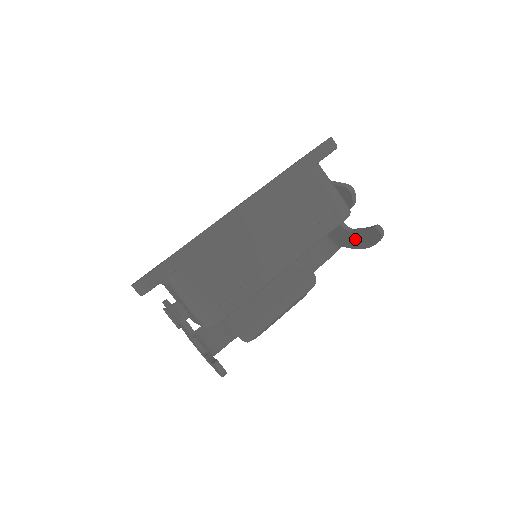
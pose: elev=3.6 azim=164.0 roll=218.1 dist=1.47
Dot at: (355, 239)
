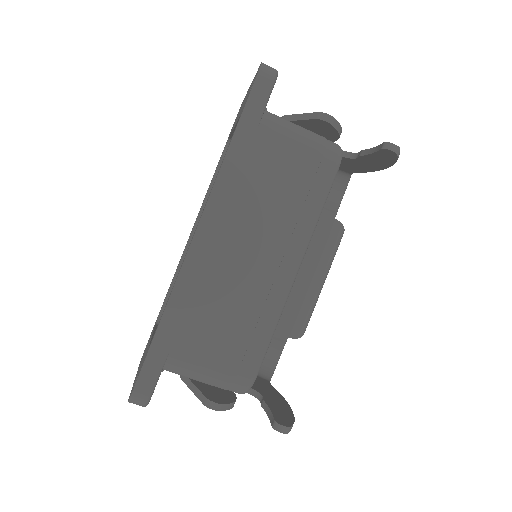
Dot at: (365, 164)
